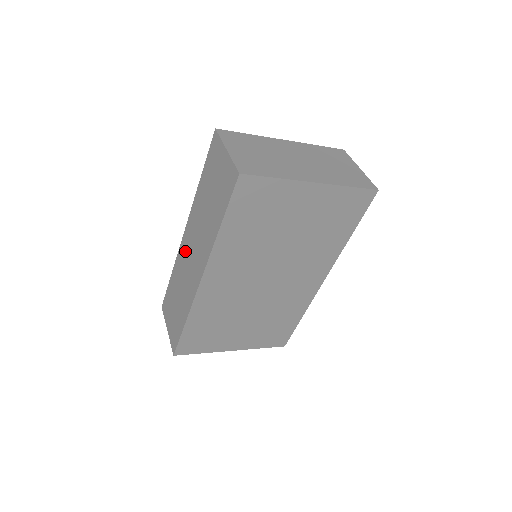
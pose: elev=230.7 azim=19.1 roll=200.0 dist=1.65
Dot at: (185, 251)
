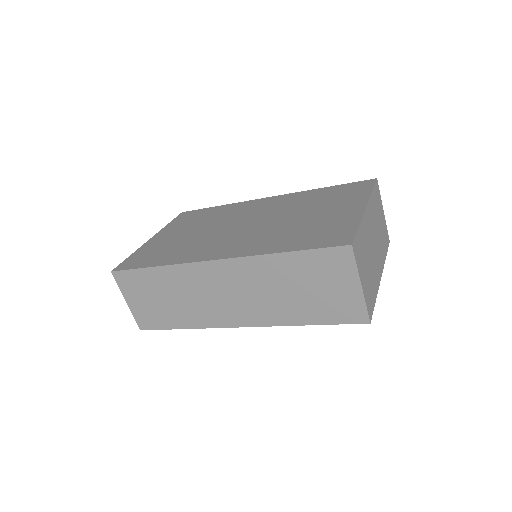
Dot at: (210, 279)
